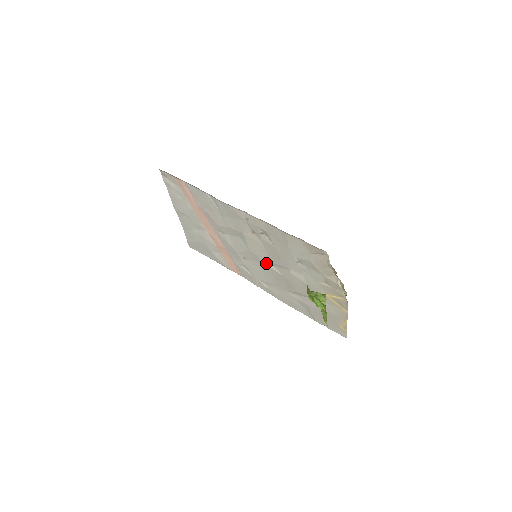
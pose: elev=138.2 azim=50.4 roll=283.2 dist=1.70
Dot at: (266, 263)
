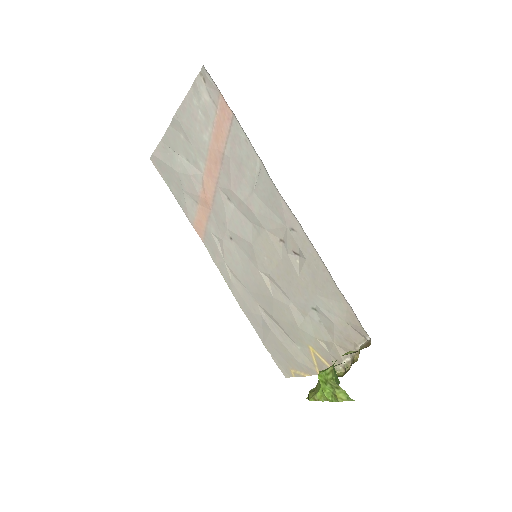
Dot at: (261, 269)
